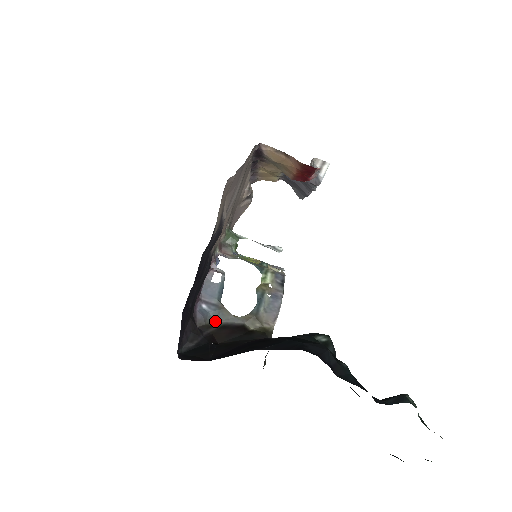
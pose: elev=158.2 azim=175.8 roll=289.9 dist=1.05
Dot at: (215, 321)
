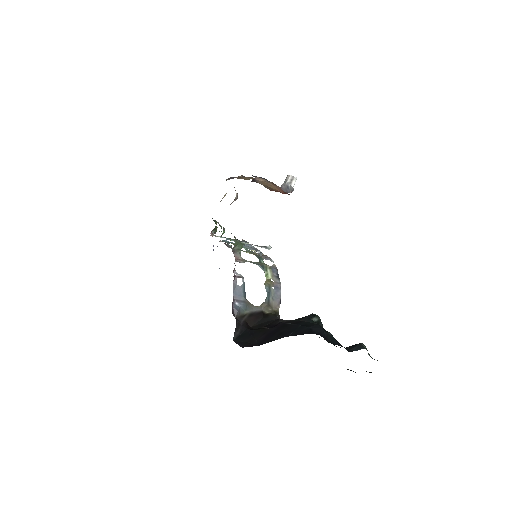
Dot at: (245, 312)
